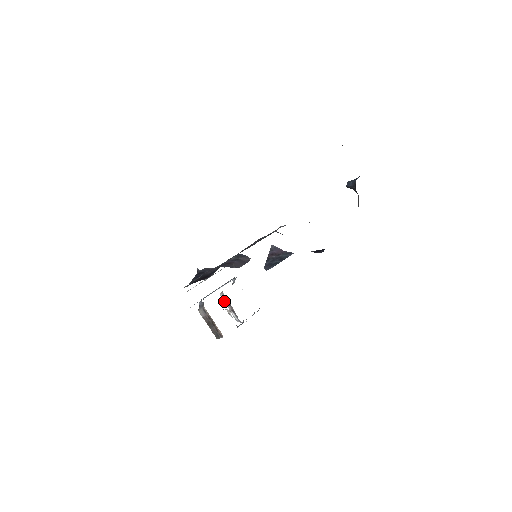
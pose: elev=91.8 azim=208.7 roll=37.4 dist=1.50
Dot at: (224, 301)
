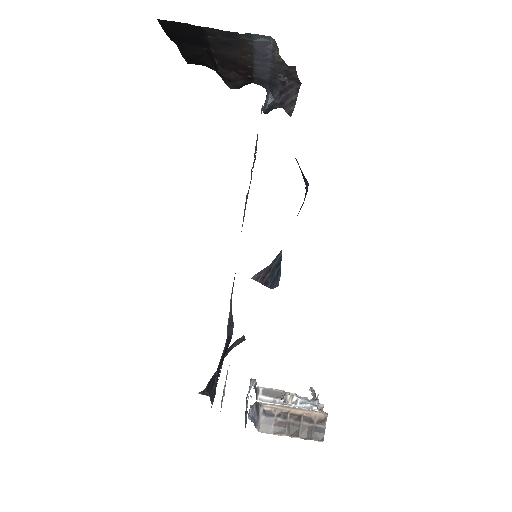
Dot at: (271, 402)
